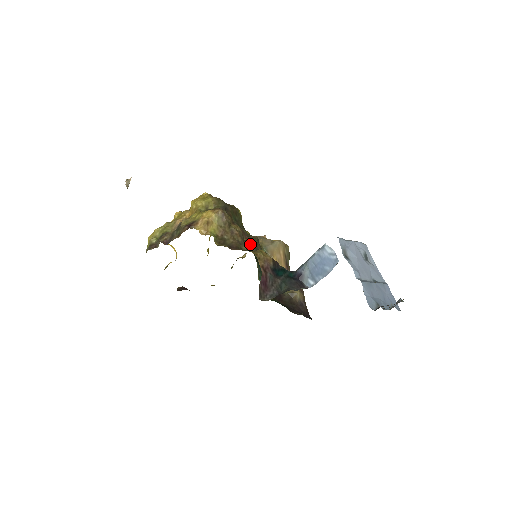
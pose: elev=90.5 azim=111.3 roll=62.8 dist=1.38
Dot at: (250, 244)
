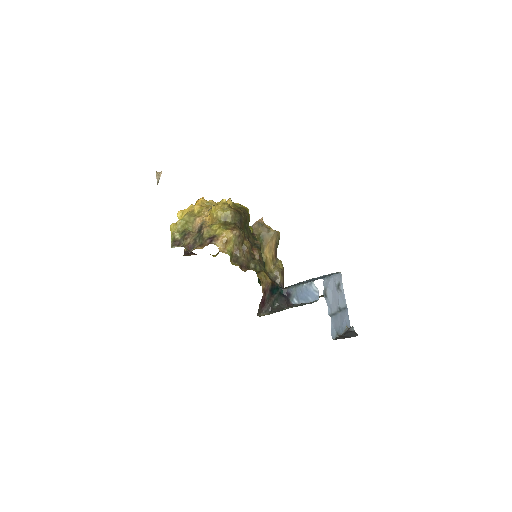
Dot at: (256, 262)
